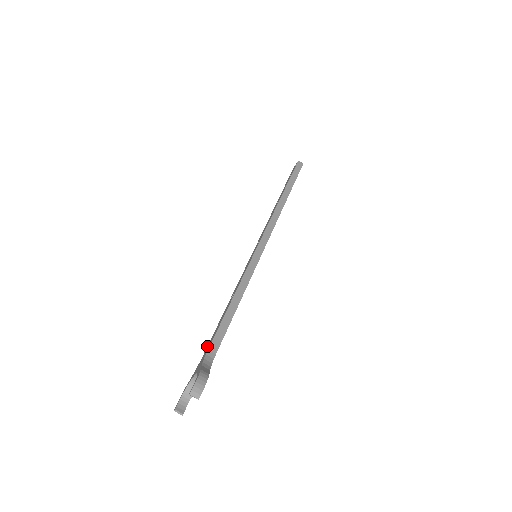
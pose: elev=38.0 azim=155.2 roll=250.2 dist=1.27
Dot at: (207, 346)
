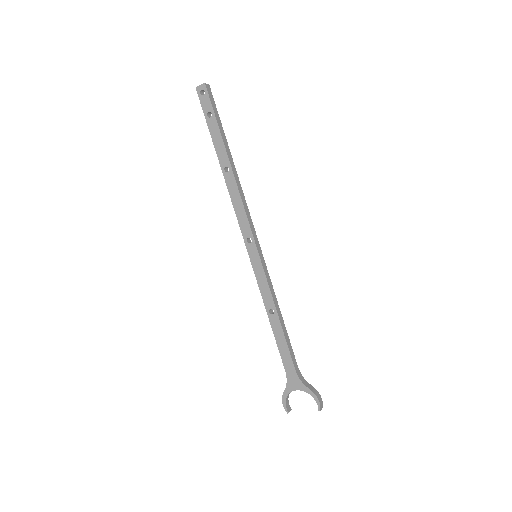
Dot at: (283, 363)
